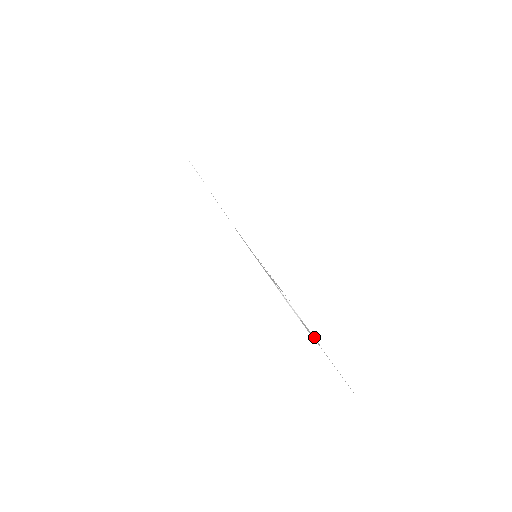
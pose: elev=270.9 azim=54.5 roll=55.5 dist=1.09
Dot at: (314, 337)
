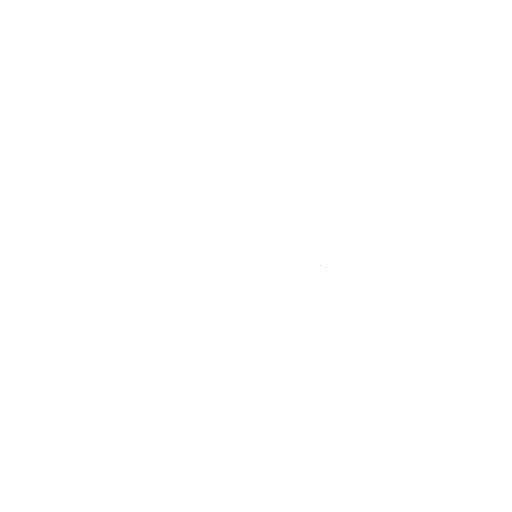
Dot at: occluded
